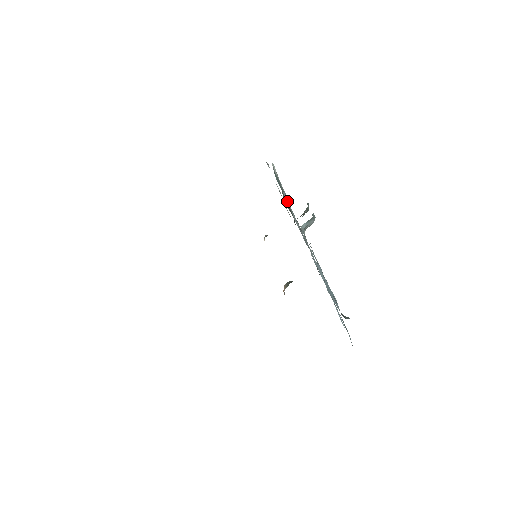
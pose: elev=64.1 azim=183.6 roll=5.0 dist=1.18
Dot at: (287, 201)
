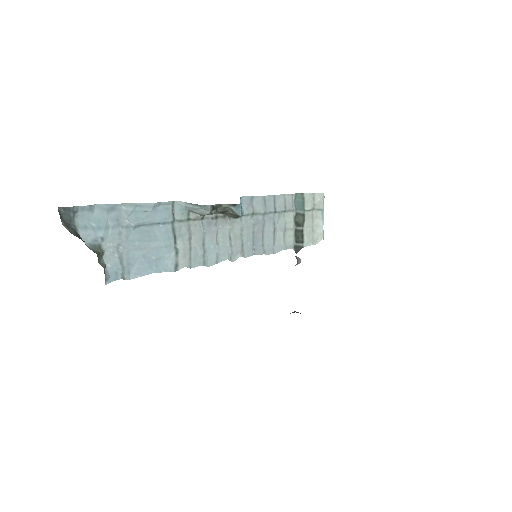
Dot at: (273, 215)
